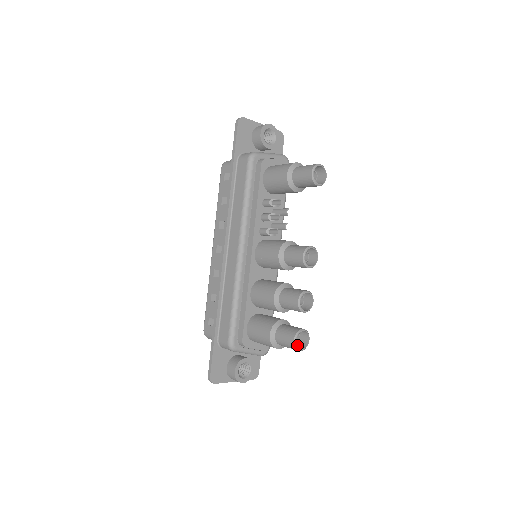
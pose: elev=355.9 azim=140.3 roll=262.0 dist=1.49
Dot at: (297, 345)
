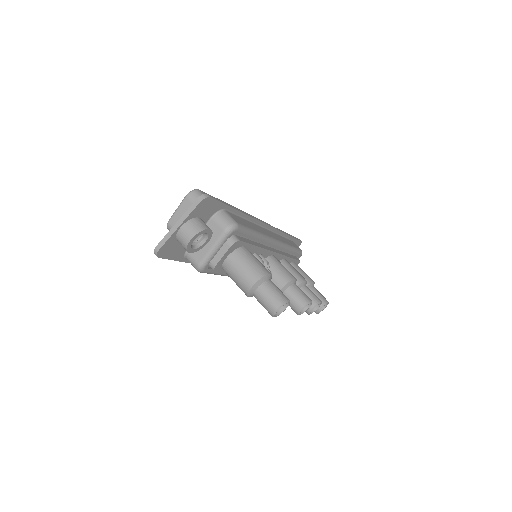
Dot at: occluded
